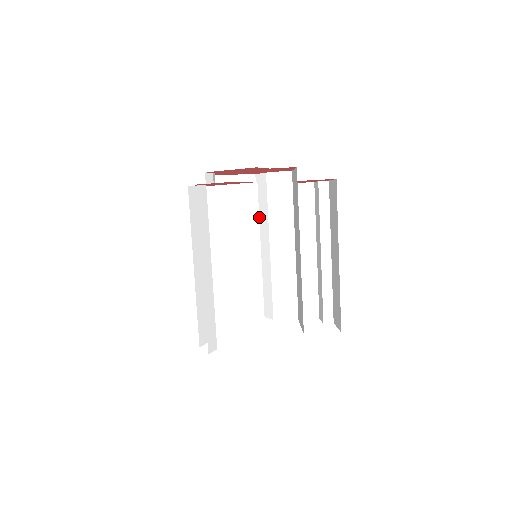
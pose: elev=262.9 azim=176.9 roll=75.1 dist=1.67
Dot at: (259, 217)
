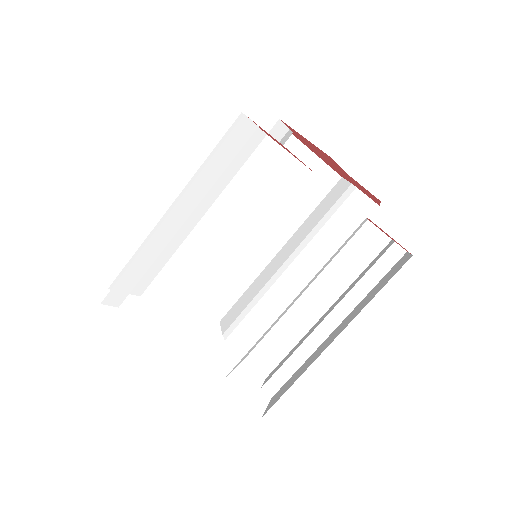
Dot at: (305, 223)
